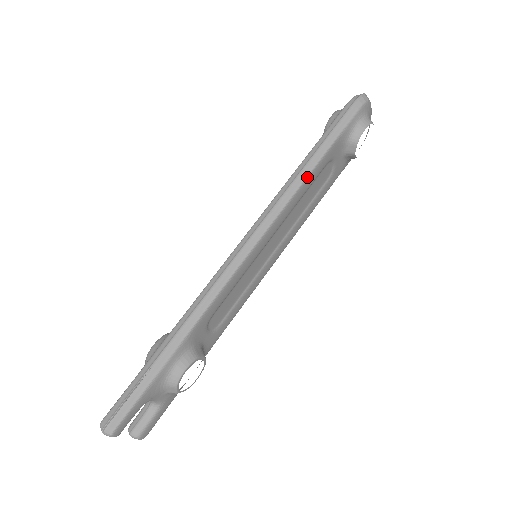
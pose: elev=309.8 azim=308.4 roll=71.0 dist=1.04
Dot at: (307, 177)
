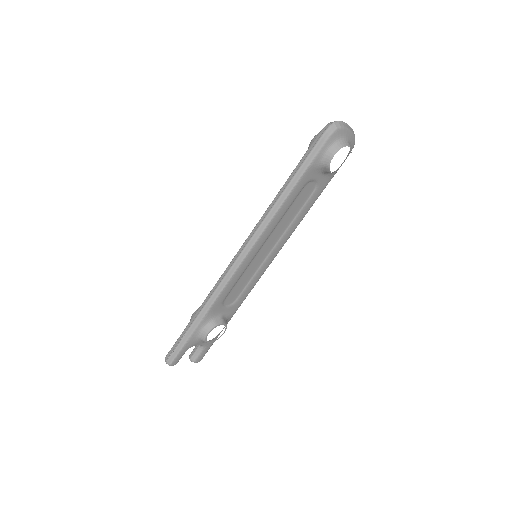
Dot at: (282, 204)
